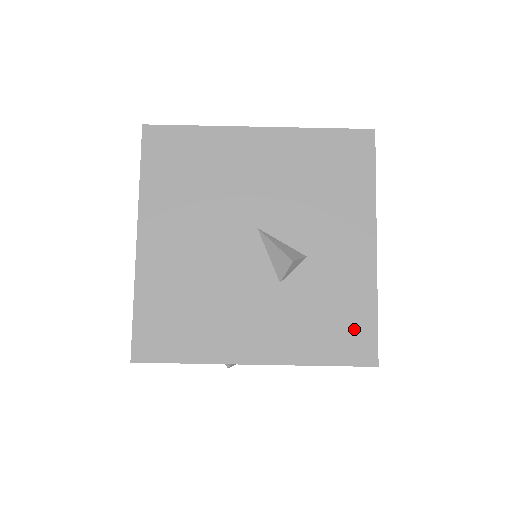
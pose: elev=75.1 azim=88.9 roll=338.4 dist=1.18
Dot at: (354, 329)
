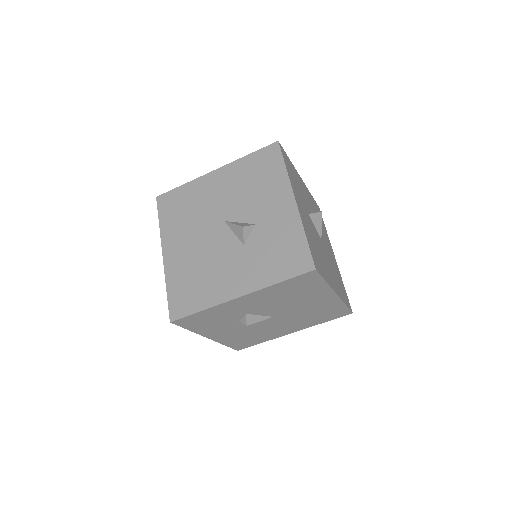
Dot at: (294, 253)
